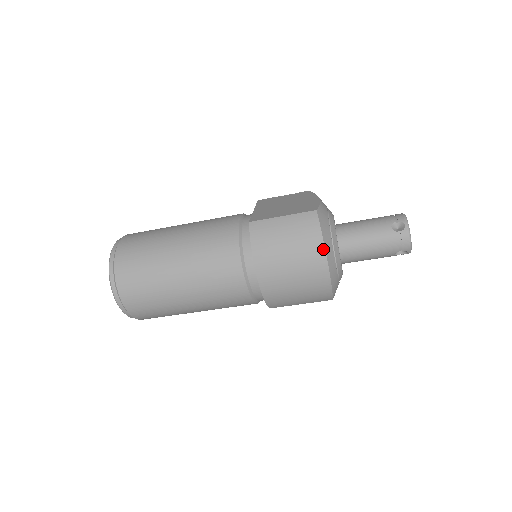
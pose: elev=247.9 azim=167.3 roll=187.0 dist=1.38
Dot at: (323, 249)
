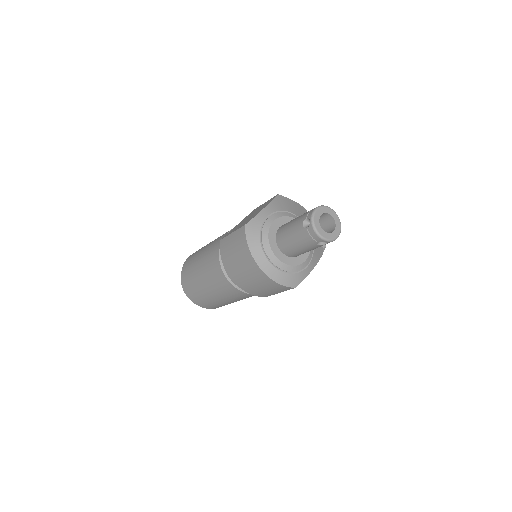
Dot at: (251, 256)
